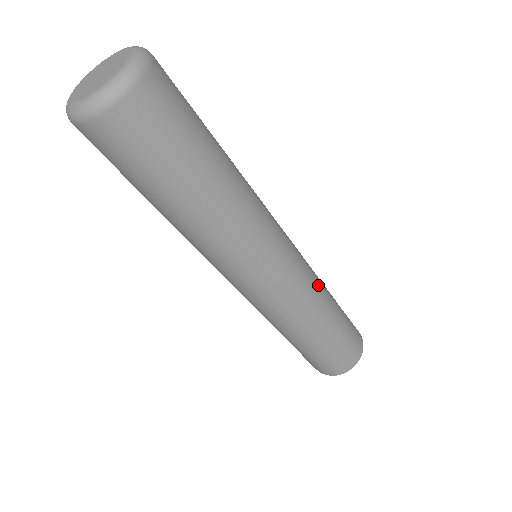
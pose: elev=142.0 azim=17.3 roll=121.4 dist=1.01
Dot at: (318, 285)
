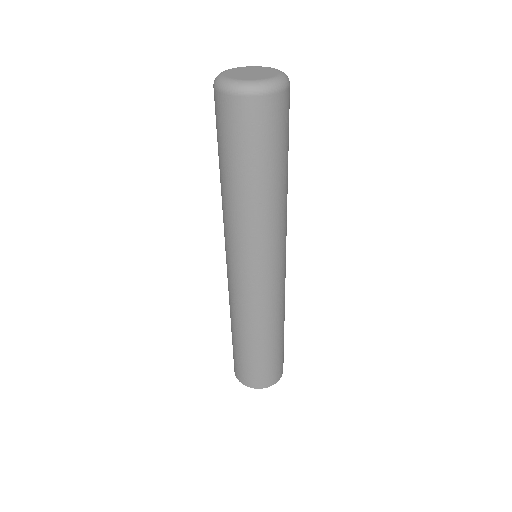
Dot at: occluded
